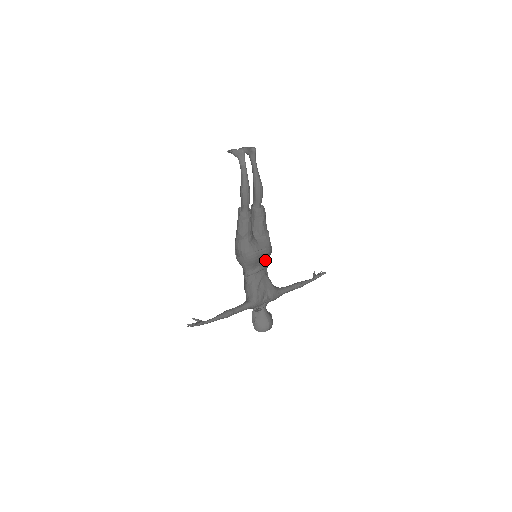
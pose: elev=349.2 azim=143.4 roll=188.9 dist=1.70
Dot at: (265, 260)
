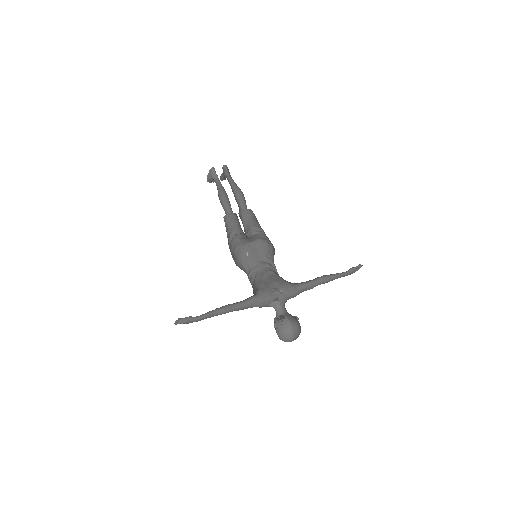
Dot at: (265, 255)
